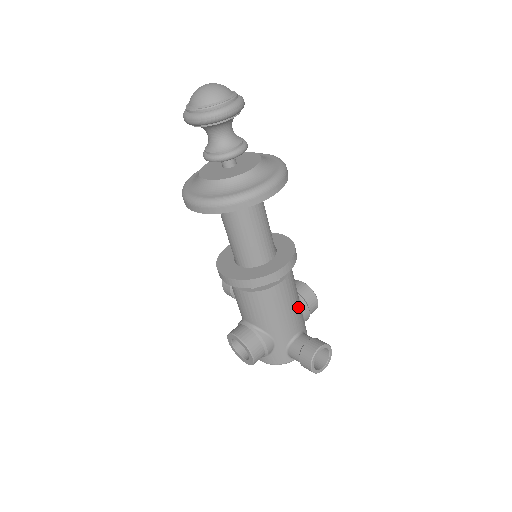
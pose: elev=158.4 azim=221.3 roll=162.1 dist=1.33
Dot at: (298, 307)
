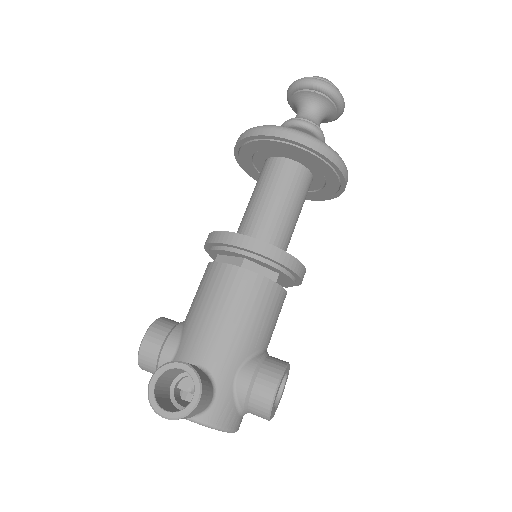
Dot at: (236, 338)
